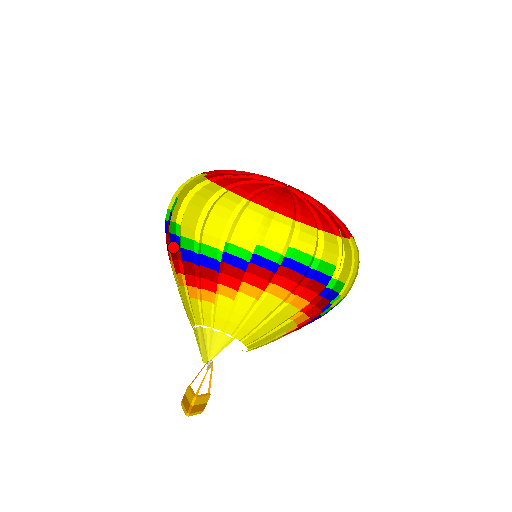
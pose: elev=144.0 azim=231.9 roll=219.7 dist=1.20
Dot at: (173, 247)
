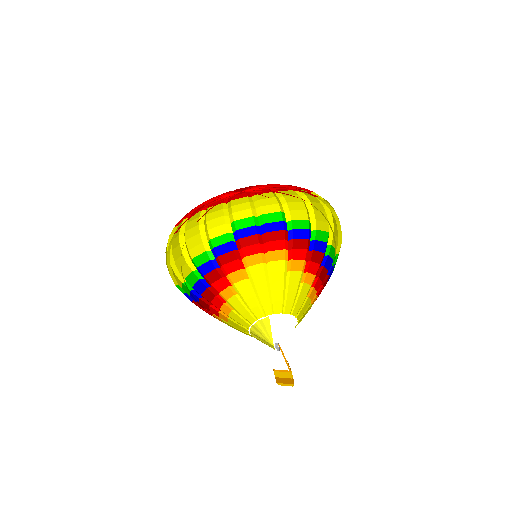
Dot at: occluded
